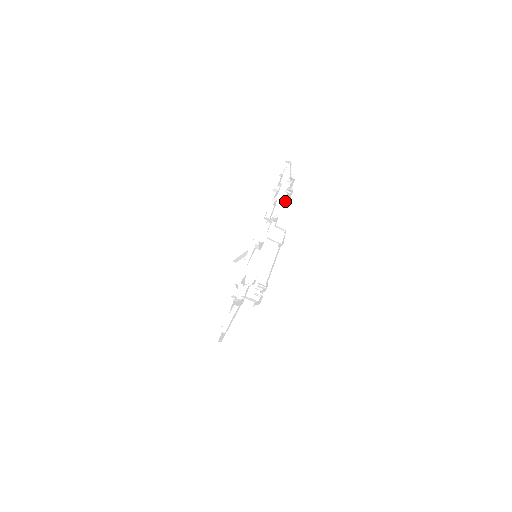
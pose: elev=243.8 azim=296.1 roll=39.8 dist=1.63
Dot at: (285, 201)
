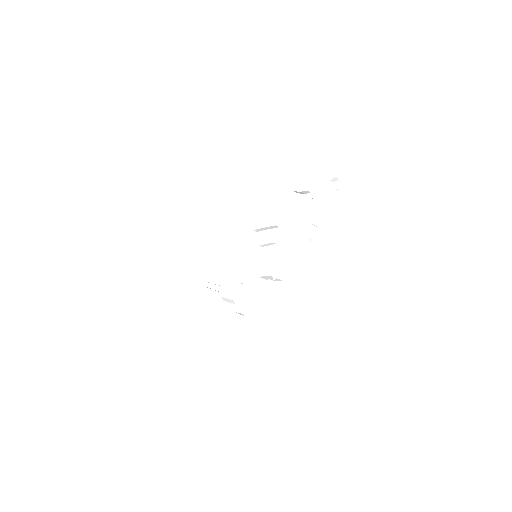
Dot at: (309, 224)
